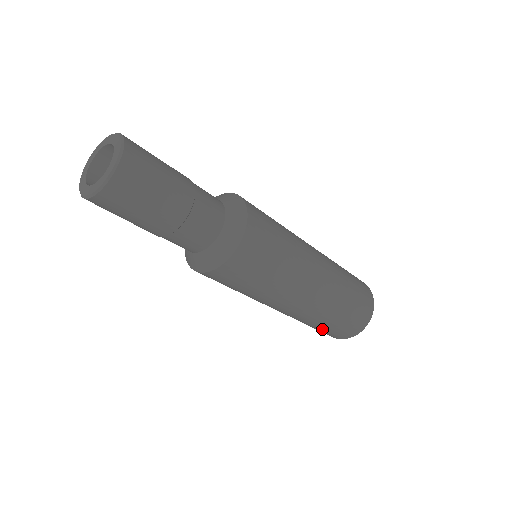
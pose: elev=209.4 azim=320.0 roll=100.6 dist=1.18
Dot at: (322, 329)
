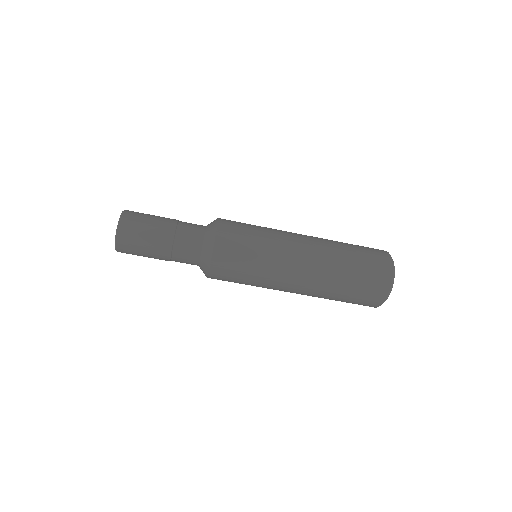
Dot at: (346, 301)
